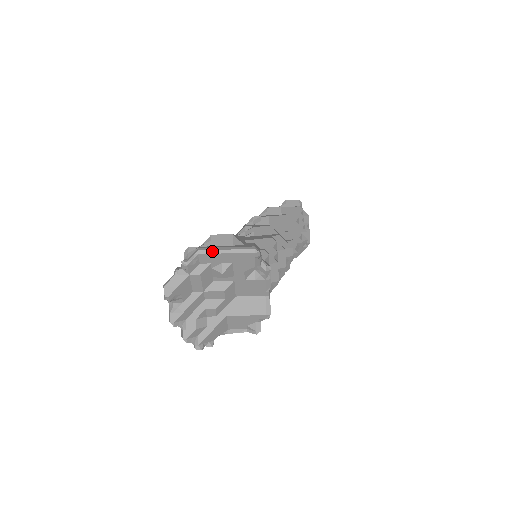
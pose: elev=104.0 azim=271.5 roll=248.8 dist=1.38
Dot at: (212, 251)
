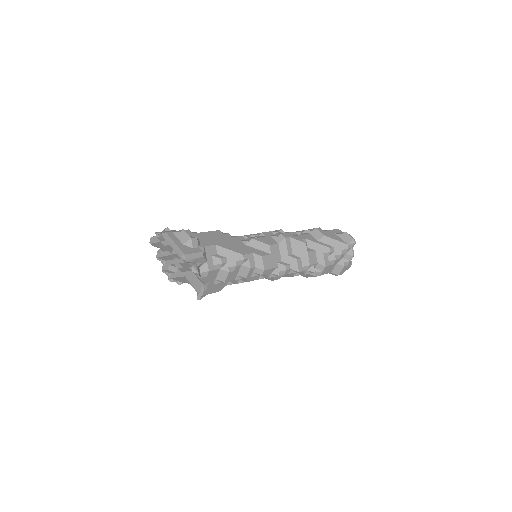
Dot at: (167, 240)
